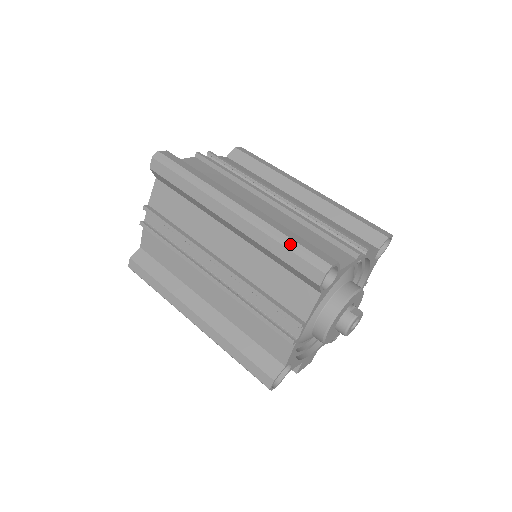
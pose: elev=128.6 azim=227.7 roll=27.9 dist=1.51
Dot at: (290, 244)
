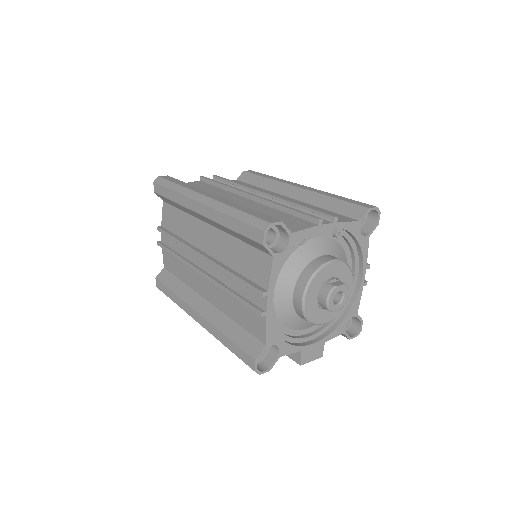
Dot at: (239, 215)
